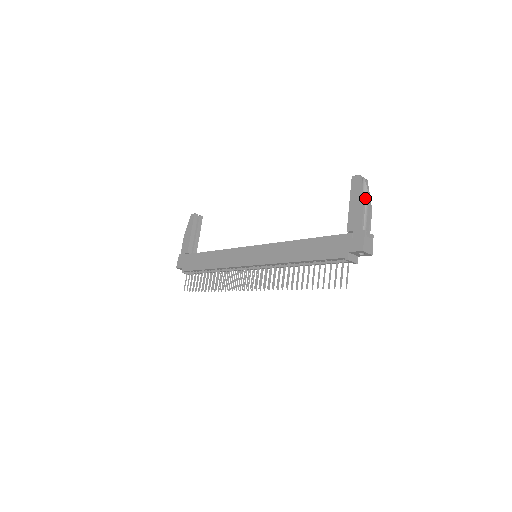
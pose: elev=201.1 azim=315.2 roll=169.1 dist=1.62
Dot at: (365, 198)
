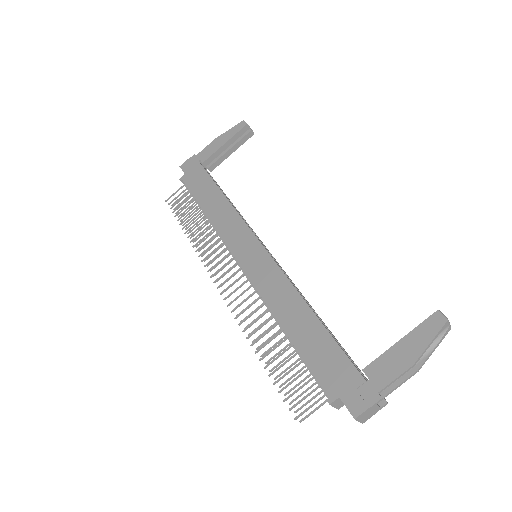
Dot at: occluded
